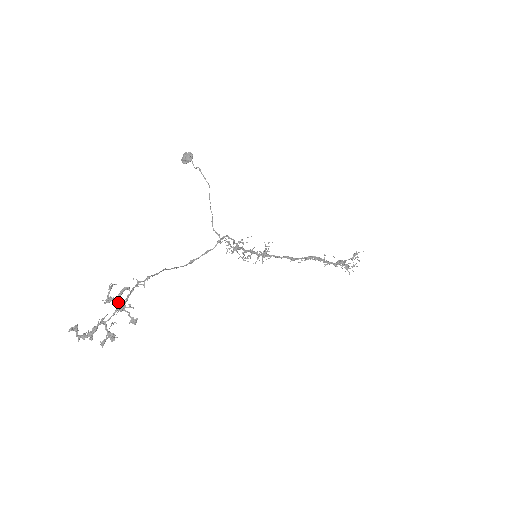
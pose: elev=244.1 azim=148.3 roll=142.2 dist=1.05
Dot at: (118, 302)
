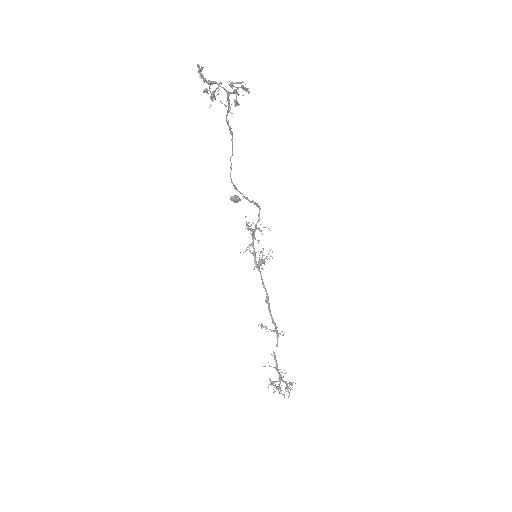
Dot at: (238, 88)
